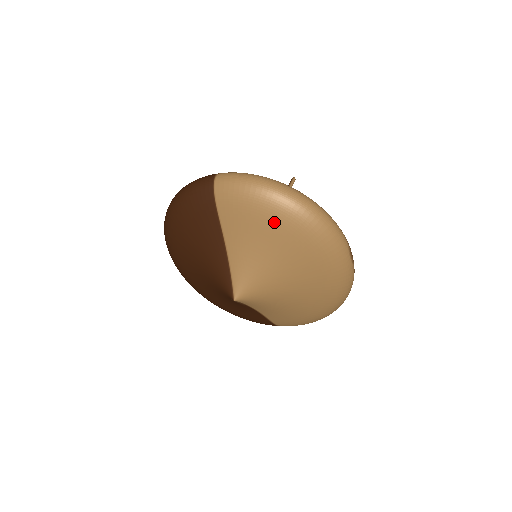
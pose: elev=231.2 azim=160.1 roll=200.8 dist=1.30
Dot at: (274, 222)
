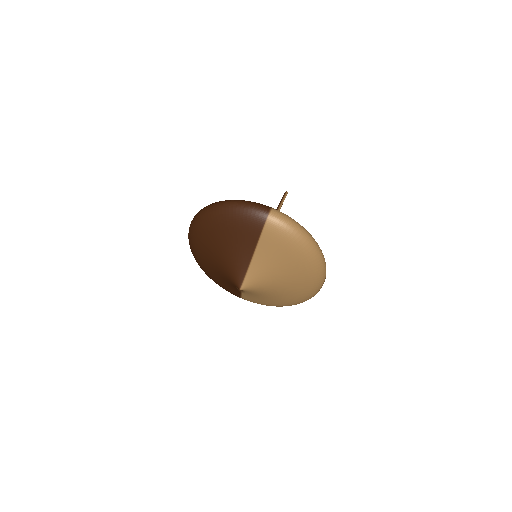
Dot at: (295, 258)
